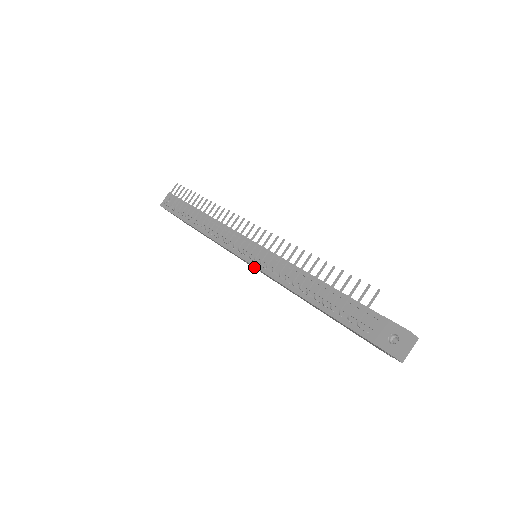
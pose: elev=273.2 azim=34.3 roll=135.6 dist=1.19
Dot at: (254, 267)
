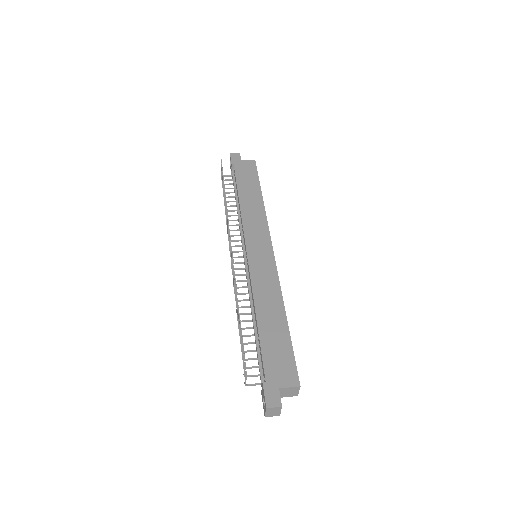
Dot at: occluded
